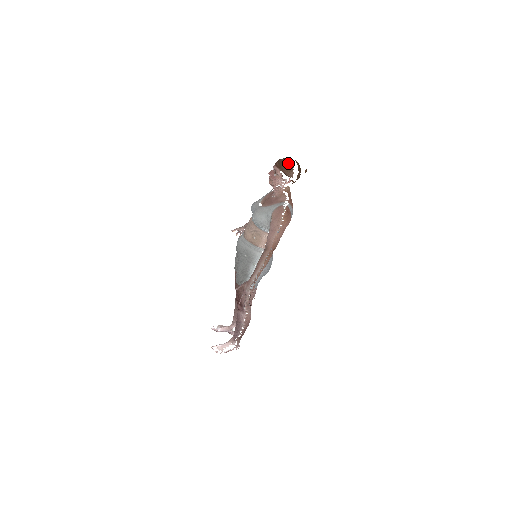
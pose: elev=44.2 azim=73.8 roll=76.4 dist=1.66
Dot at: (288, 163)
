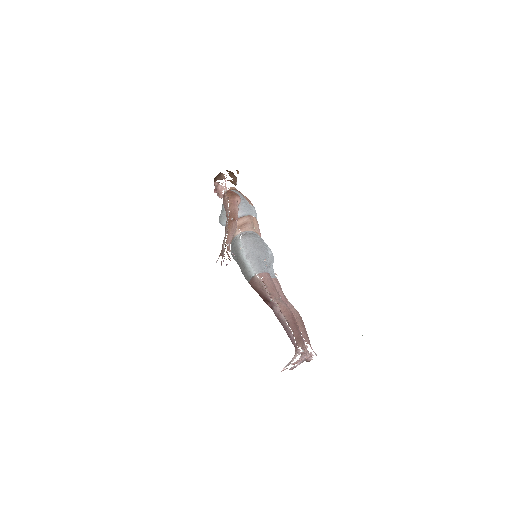
Dot at: (218, 174)
